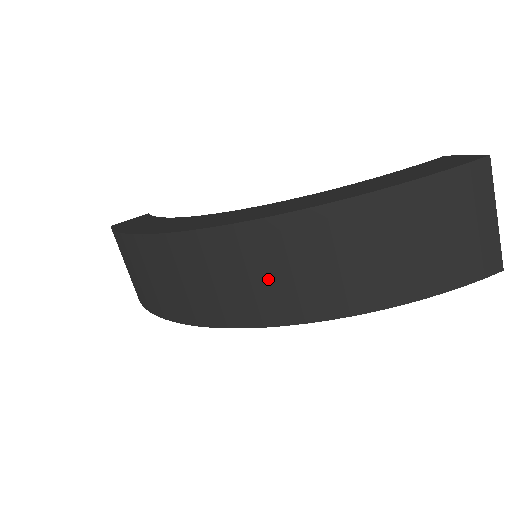
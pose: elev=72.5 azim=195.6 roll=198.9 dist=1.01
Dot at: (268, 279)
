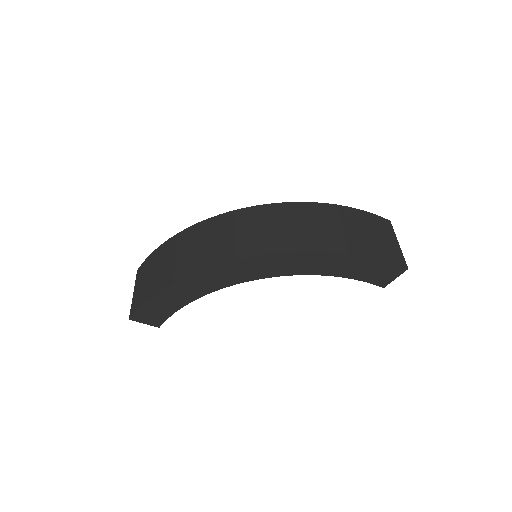
Dot at: (273, 229)
